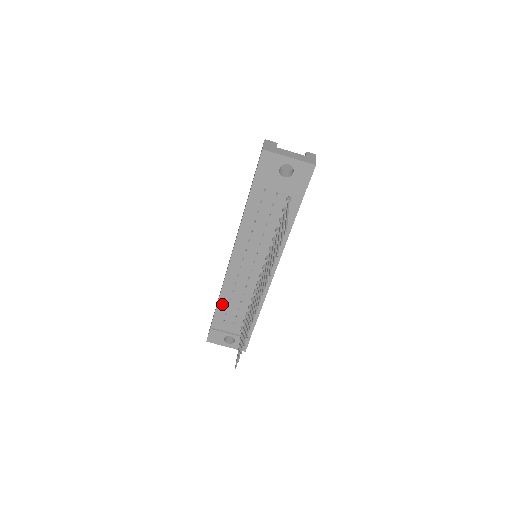
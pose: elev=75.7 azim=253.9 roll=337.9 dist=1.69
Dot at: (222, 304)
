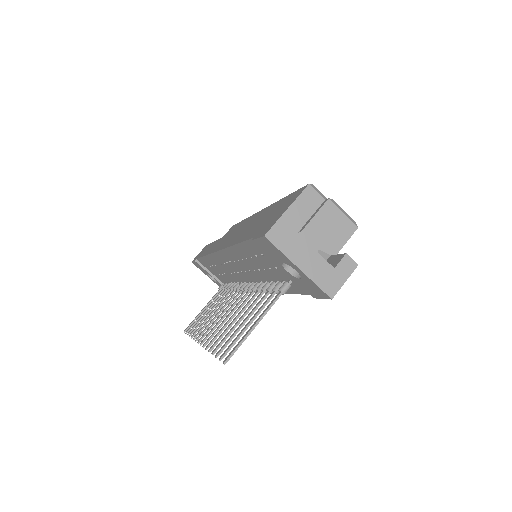
Dot at: (207, 260)
